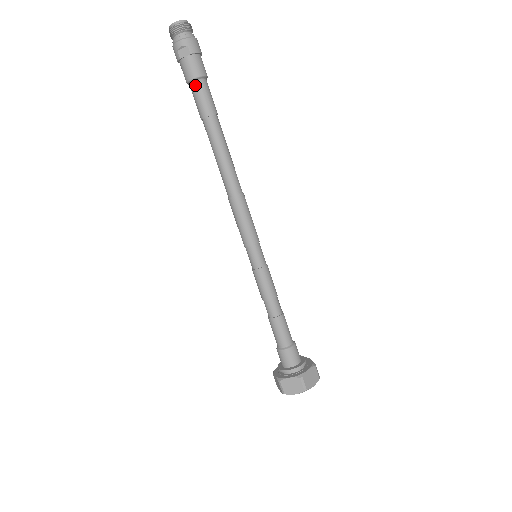
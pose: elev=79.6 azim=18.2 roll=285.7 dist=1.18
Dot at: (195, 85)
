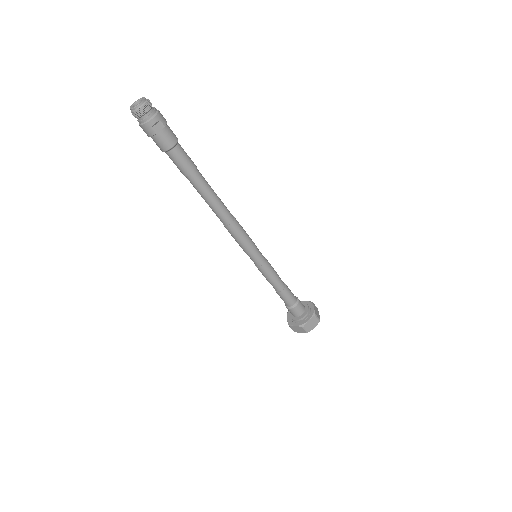
Dot at: (175, 151)
